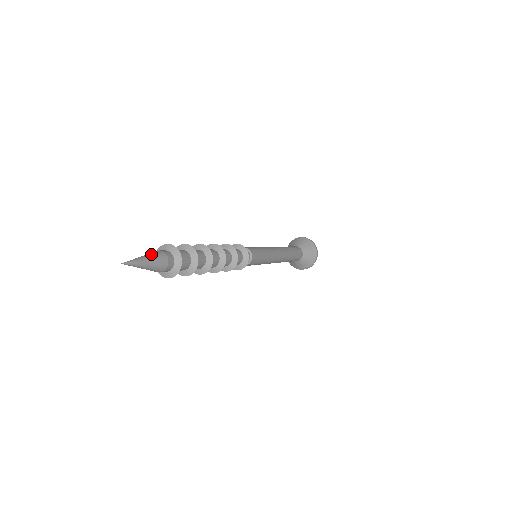
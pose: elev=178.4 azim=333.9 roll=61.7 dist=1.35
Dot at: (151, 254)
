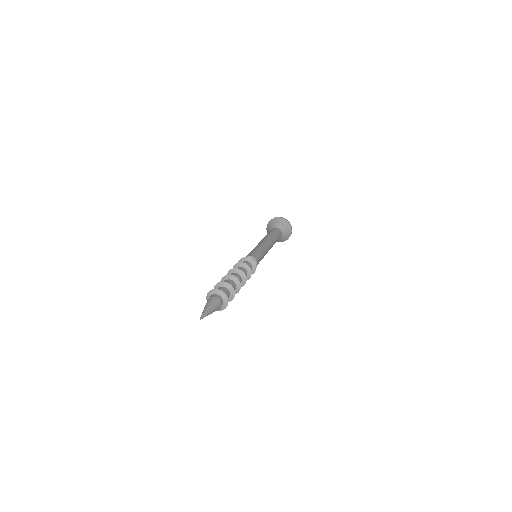
Dot at: (214, 306)
